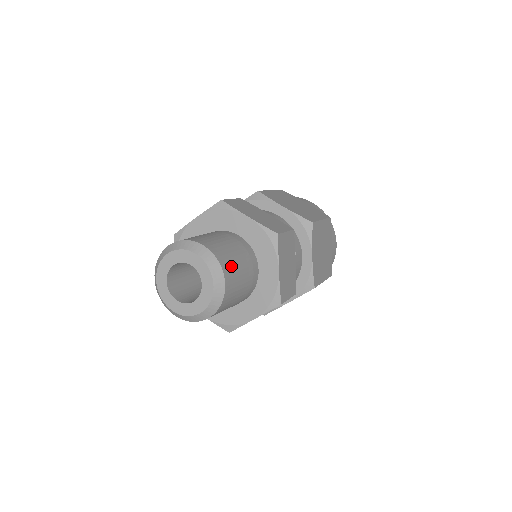
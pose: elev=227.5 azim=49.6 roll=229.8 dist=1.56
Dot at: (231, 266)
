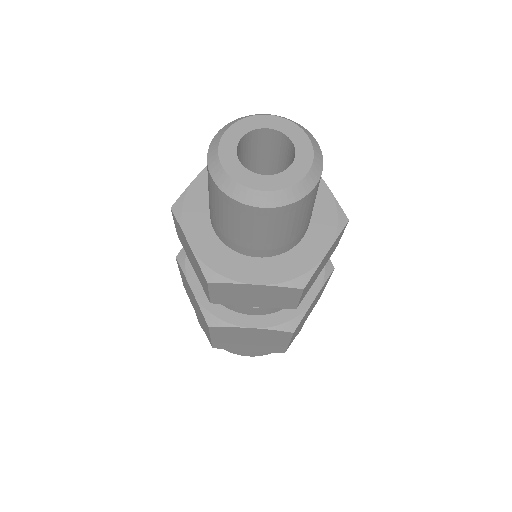
Dot at: (318, 186)
